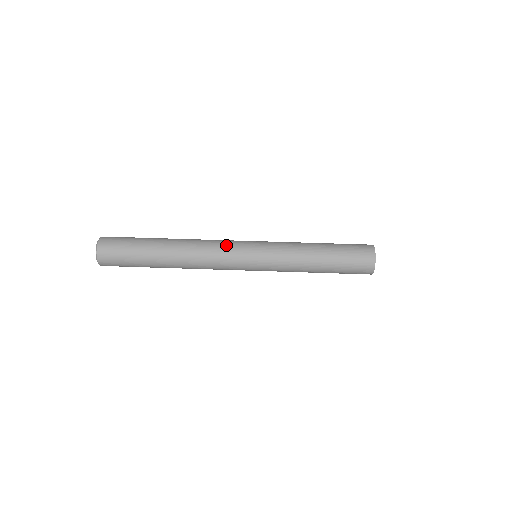
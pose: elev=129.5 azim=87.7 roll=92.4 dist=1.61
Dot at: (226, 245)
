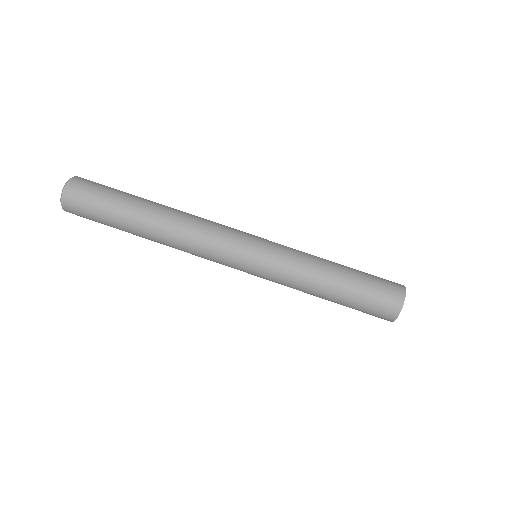
Dot at: (224, 229)
